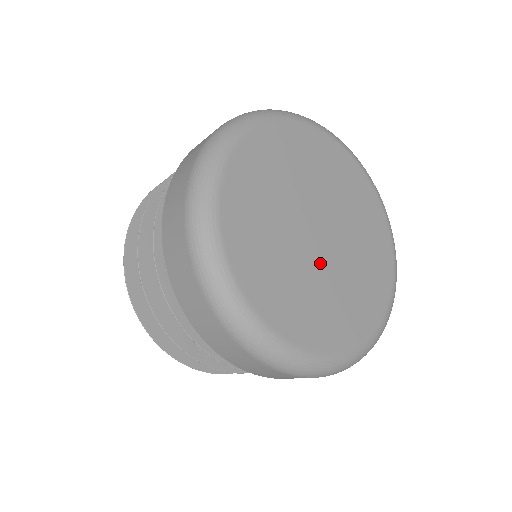
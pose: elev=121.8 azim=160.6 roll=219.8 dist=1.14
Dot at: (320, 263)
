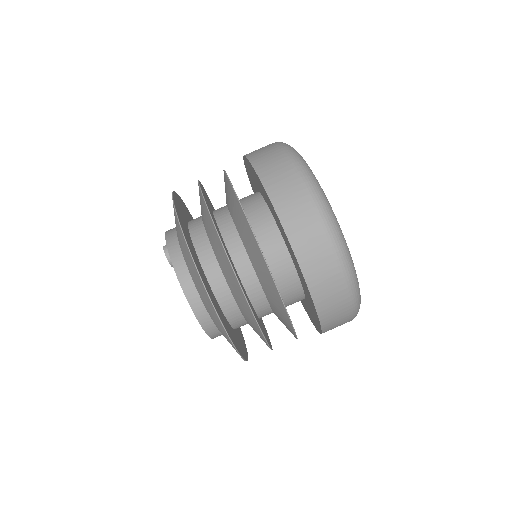
Dot at: occluded
